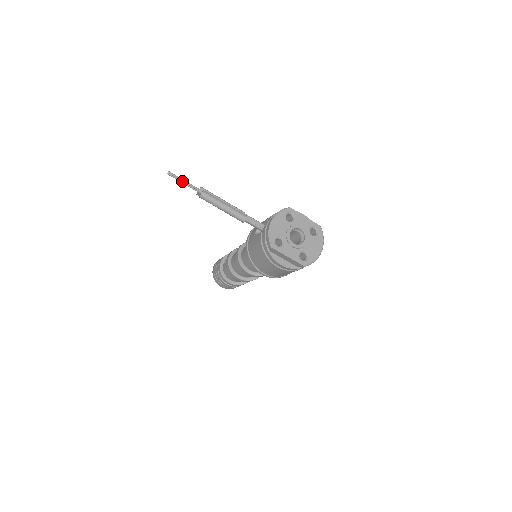
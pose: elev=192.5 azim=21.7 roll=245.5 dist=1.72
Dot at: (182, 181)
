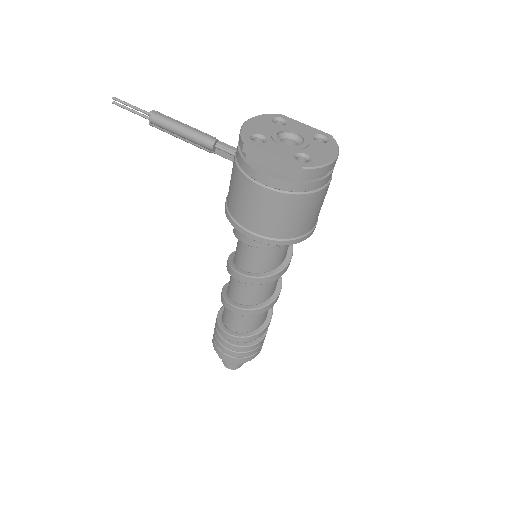
Dot at: (131, 109)
